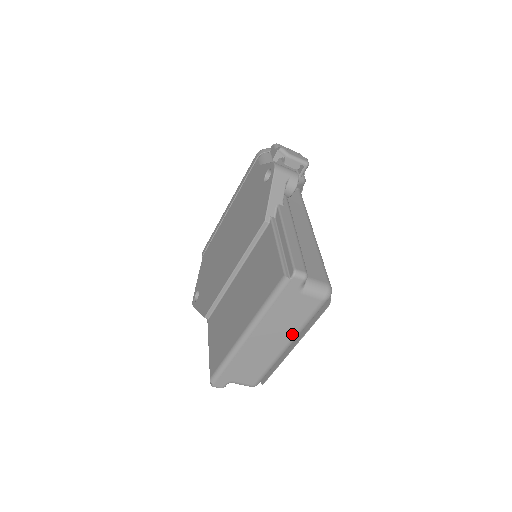
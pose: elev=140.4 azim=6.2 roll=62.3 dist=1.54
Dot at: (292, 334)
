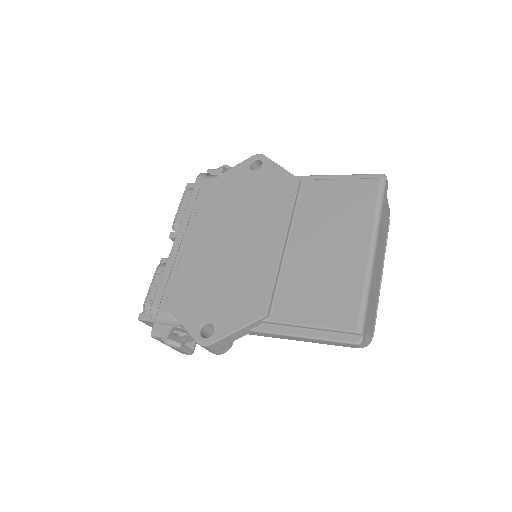
Dot at: (383, 253)
